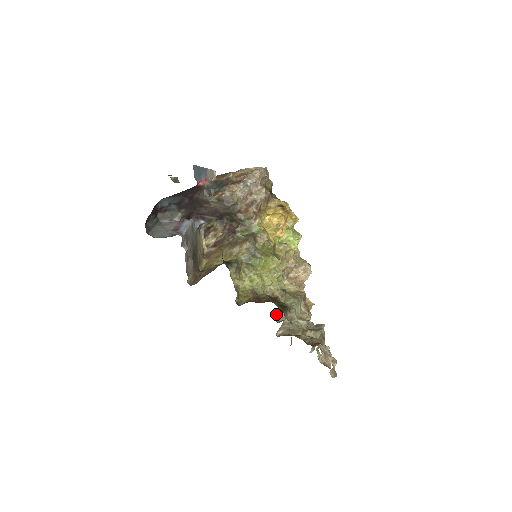
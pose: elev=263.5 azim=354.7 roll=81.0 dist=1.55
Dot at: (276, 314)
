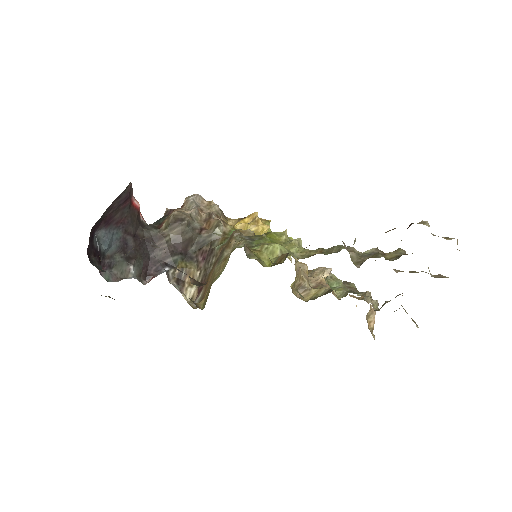
Dot at: (335, 292)
